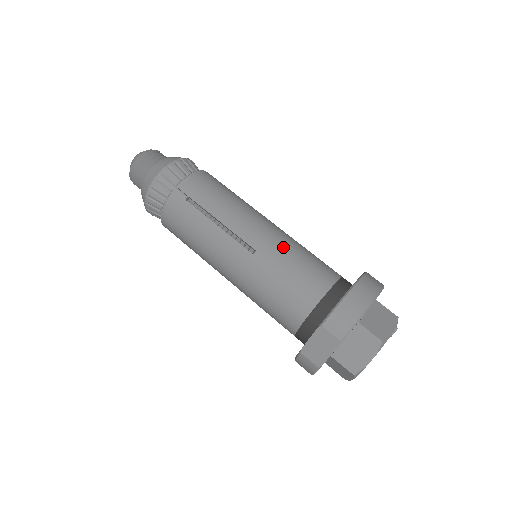
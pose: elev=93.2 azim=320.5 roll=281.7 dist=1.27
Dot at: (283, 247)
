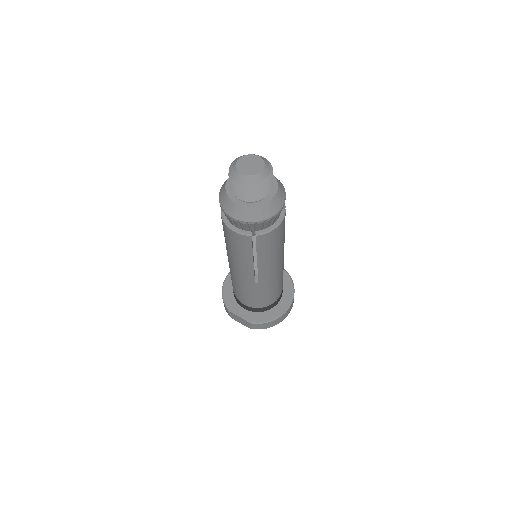
Dot at: (273, 284)
